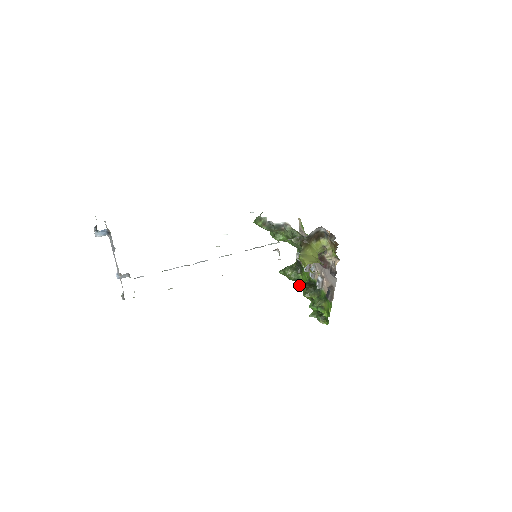
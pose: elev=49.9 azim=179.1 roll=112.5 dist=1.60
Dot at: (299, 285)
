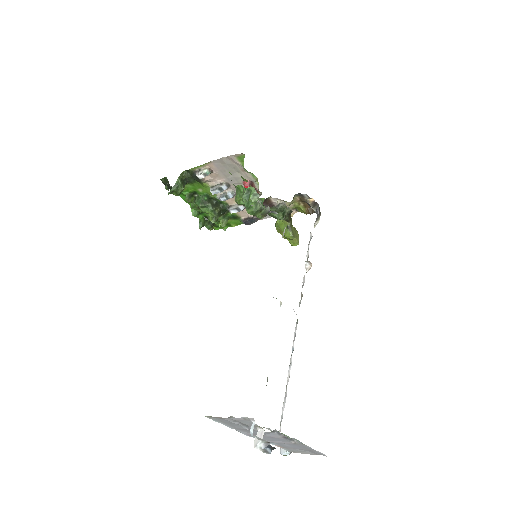
Dot at: occluded
